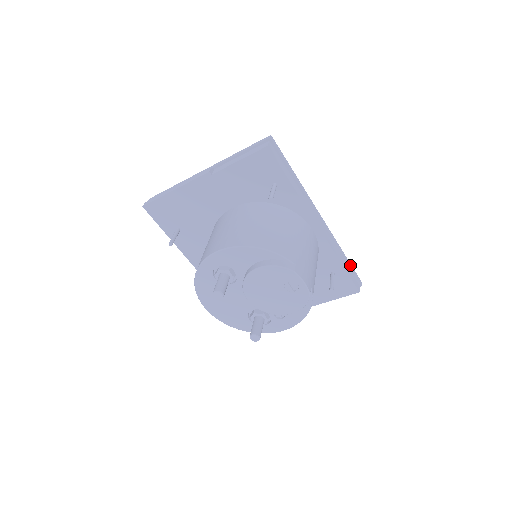
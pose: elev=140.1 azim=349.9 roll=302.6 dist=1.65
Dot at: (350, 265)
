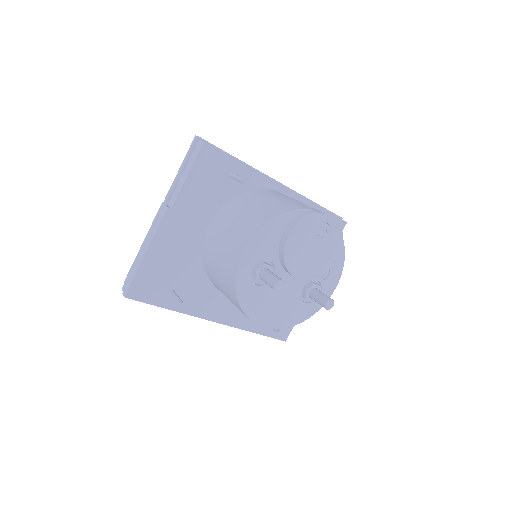
Dot at: (323, 208)
